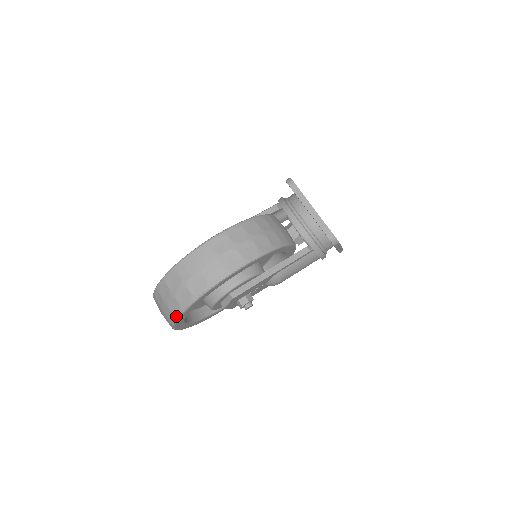
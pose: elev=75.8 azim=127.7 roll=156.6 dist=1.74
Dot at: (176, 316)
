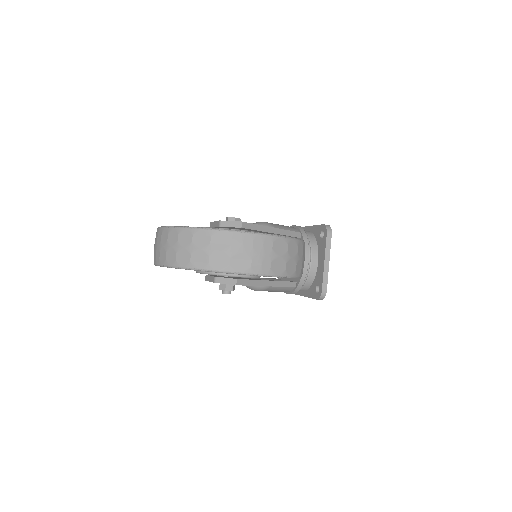
Dot at: (193, 267)
